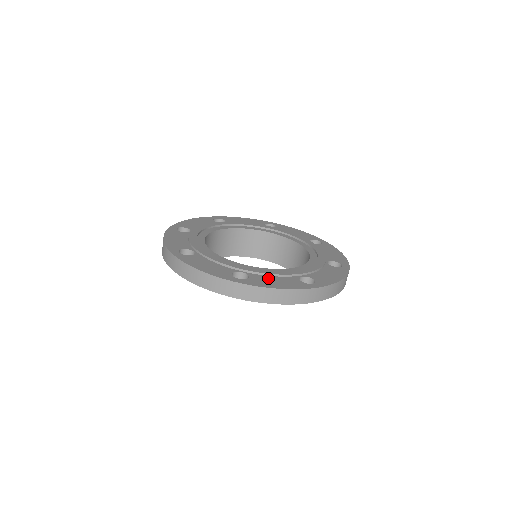
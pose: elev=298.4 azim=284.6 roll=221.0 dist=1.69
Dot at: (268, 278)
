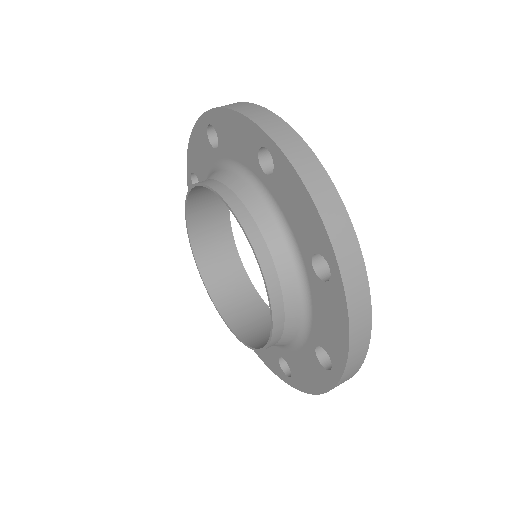
Dot at: occluded
